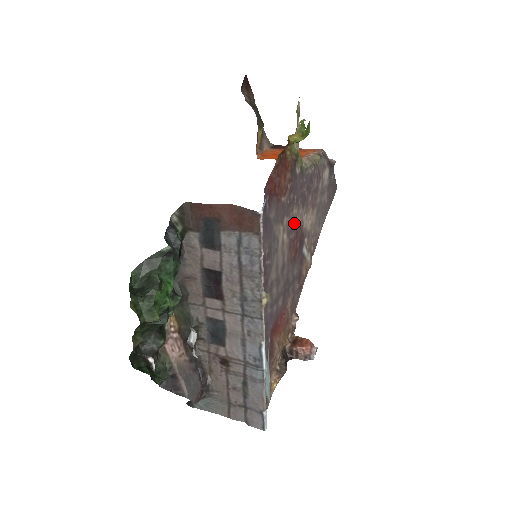
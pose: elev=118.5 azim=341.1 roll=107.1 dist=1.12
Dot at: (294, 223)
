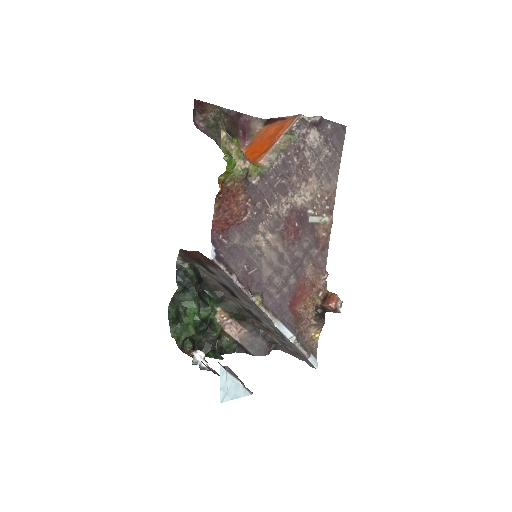
Dot at: (278, 216)
